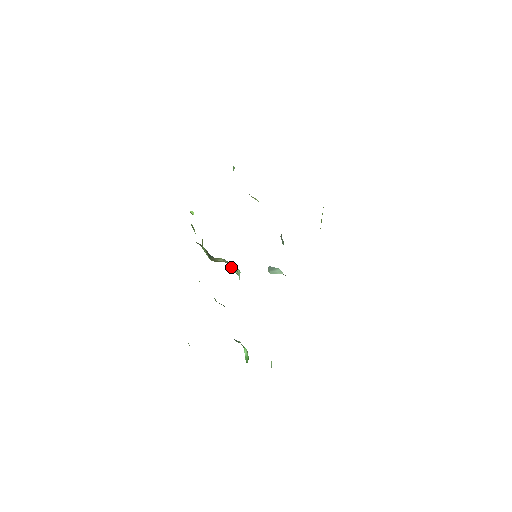
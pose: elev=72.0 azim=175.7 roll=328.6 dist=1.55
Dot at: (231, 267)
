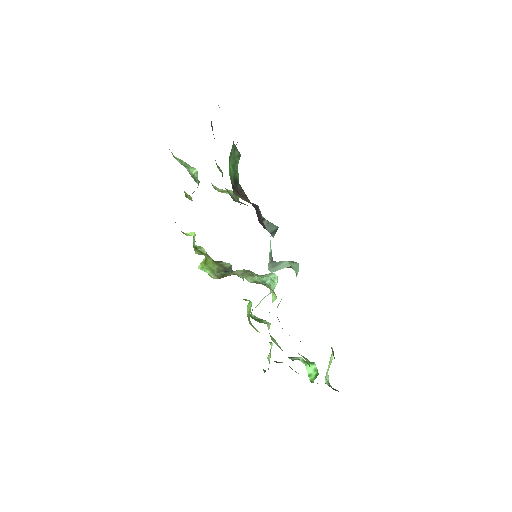
Dot at: (246, 277)
